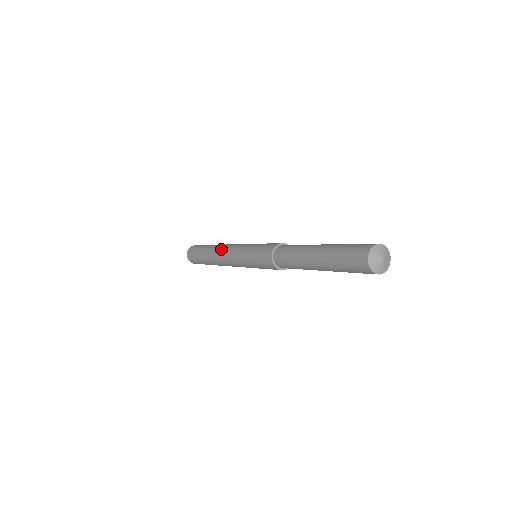
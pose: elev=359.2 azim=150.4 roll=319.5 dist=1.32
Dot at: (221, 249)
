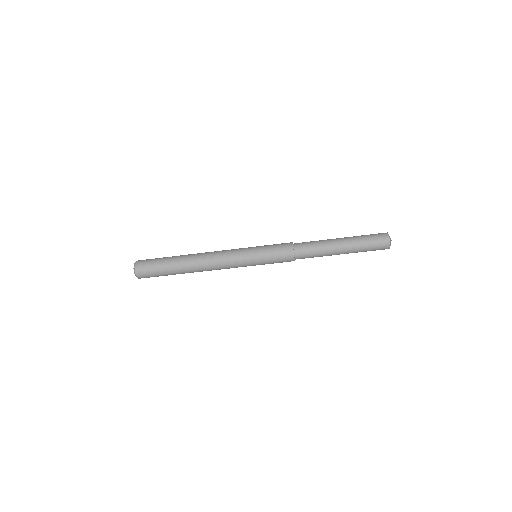
Dot at: (210, 252)
